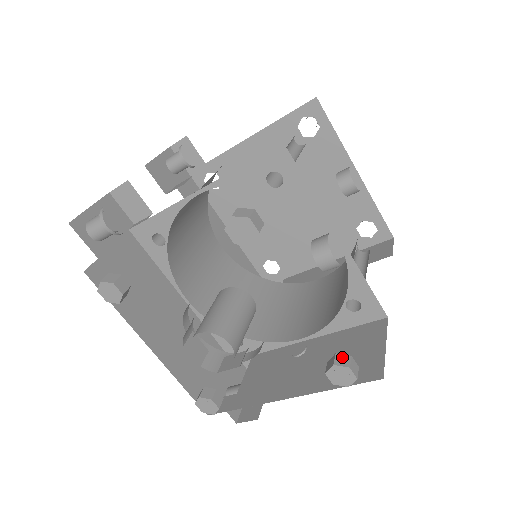
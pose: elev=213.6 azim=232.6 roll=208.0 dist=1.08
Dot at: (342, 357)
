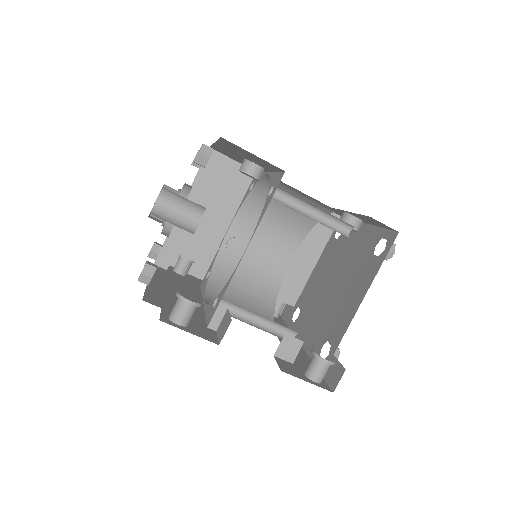
Dot at: occluded
